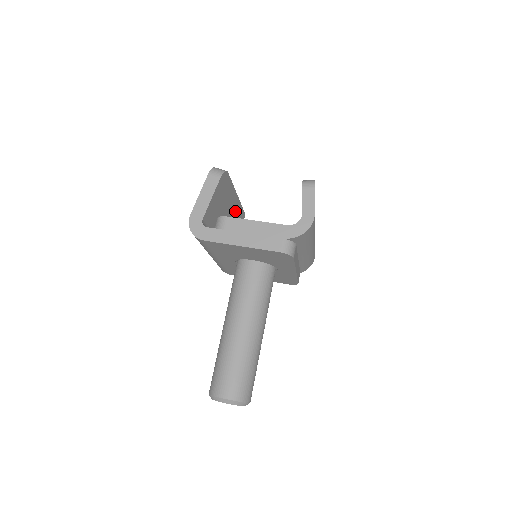
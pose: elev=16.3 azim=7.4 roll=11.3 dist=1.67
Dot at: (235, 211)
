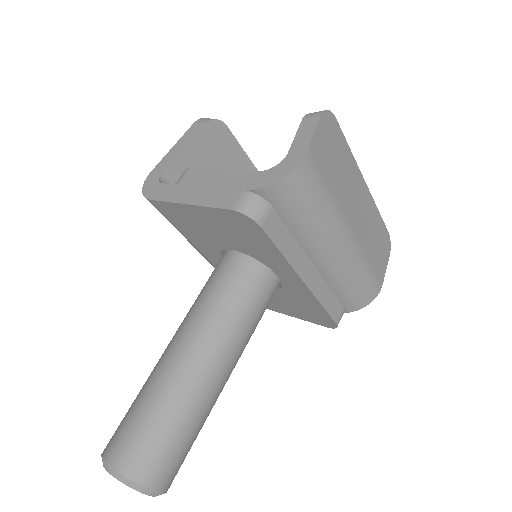
Dot at: occluded
